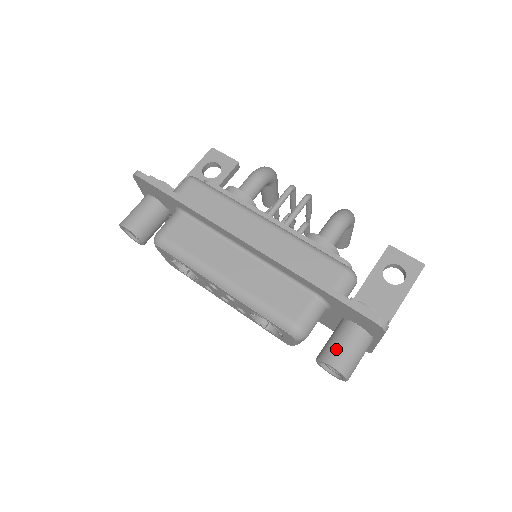
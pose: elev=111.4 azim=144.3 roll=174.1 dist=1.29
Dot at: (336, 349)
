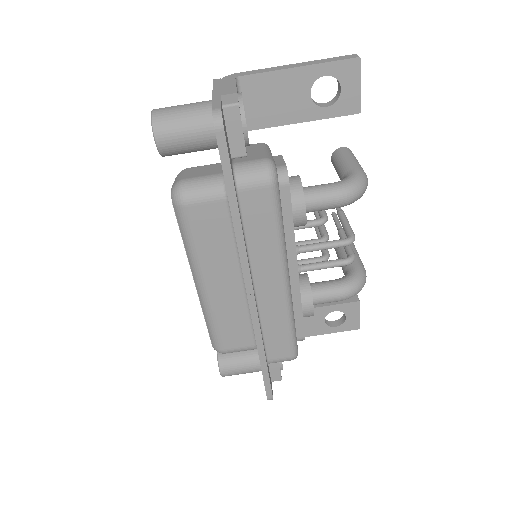
Dot at: (234, 367)
